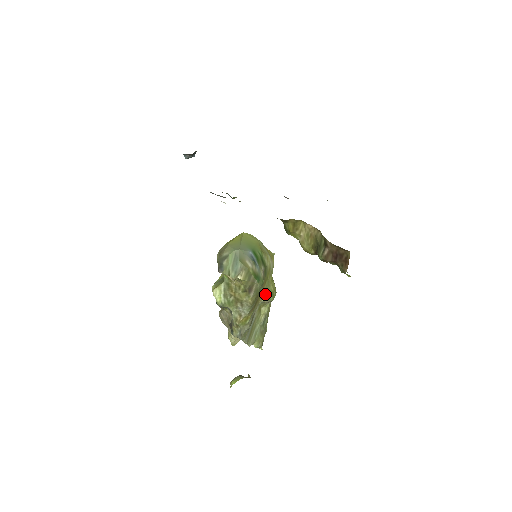
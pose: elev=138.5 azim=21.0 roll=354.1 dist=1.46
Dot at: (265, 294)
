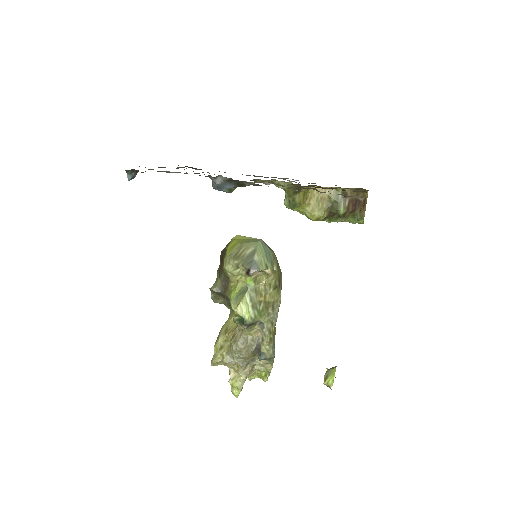
Dot at: occluded
